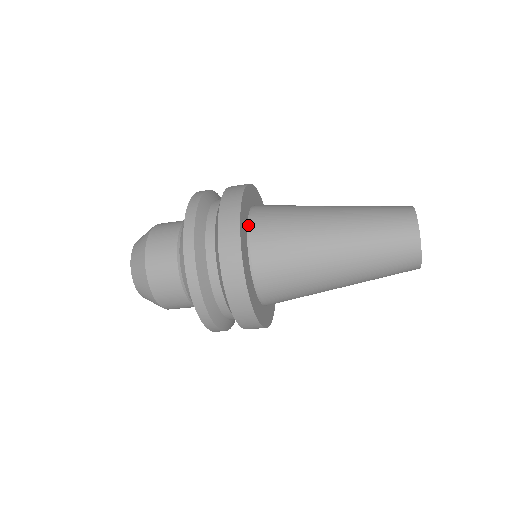
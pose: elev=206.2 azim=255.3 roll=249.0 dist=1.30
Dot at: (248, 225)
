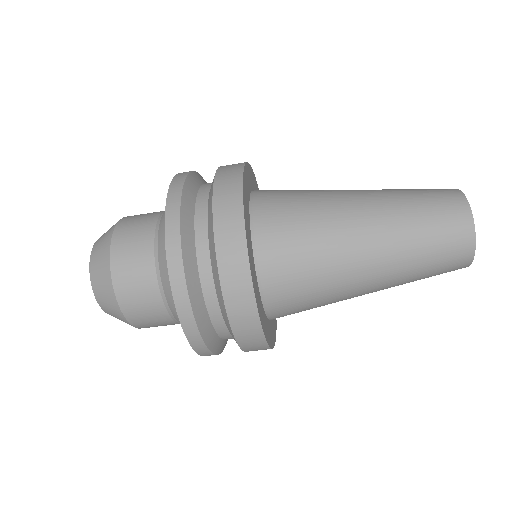
Dot at: (253, 246)
